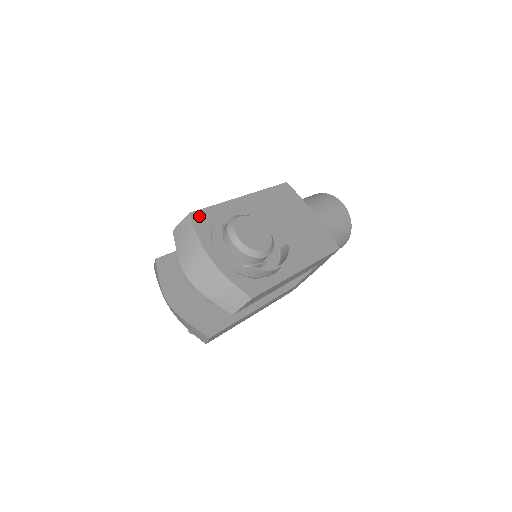
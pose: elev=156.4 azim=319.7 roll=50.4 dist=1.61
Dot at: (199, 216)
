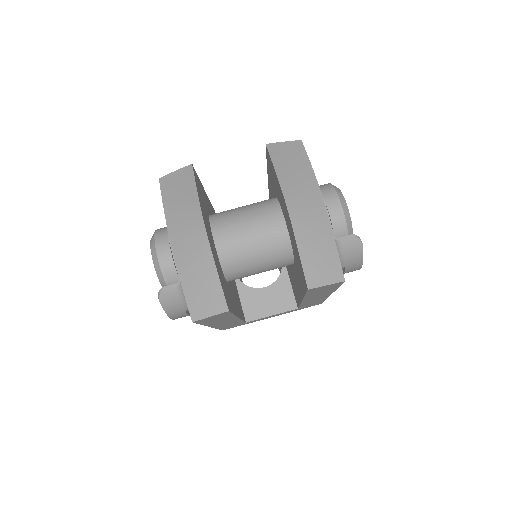
Dot at: occluded
